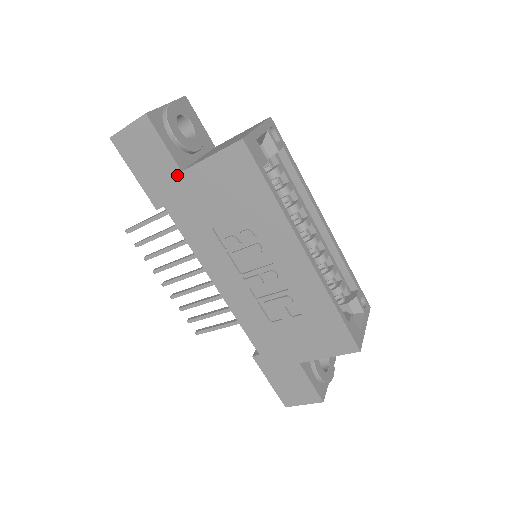
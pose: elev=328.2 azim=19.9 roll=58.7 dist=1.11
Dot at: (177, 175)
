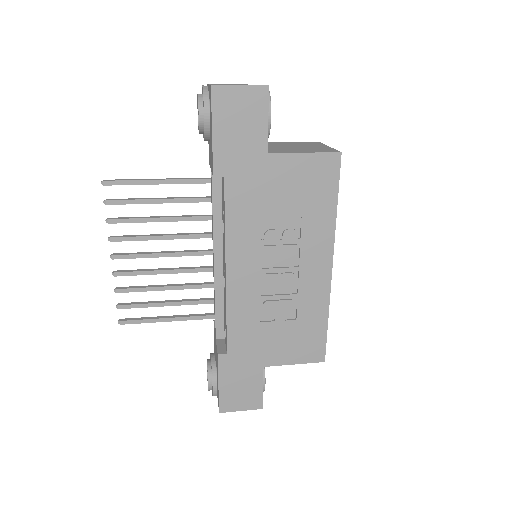
Dot at: (261, 154)
